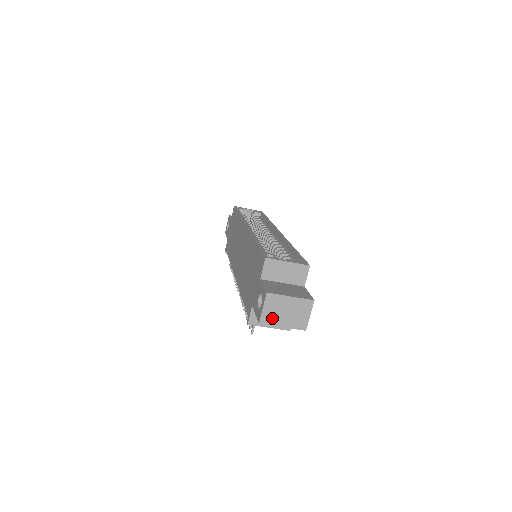
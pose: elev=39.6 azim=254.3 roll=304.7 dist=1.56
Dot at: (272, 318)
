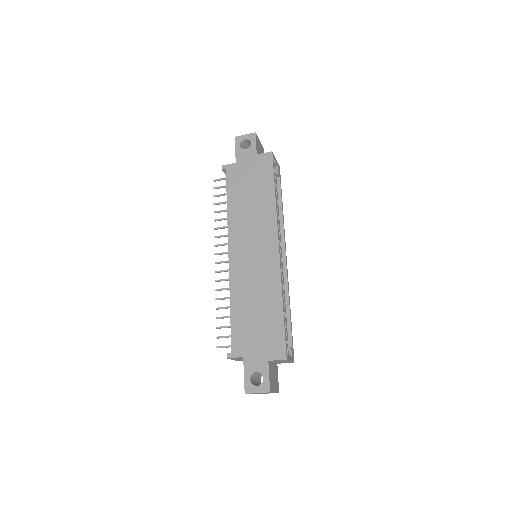
Dot at: (253, 393)
